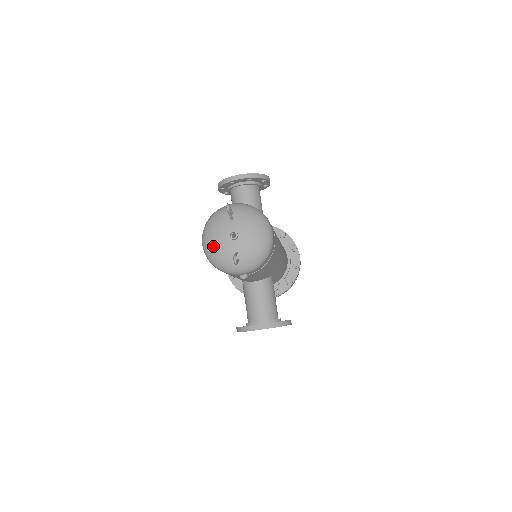
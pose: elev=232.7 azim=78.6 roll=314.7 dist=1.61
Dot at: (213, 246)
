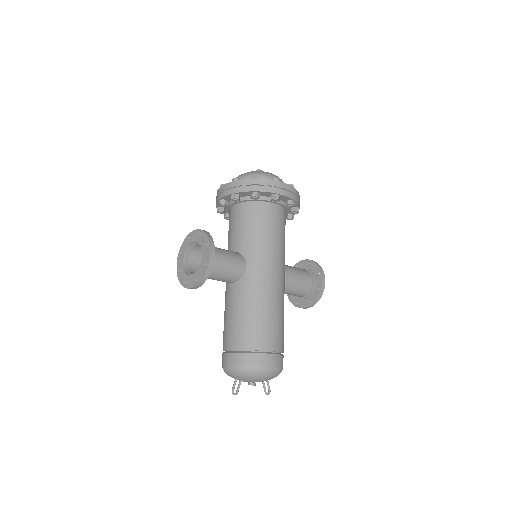
Dot at: occluded
